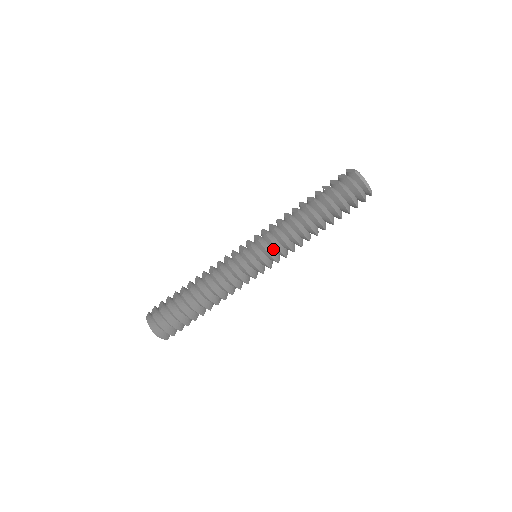
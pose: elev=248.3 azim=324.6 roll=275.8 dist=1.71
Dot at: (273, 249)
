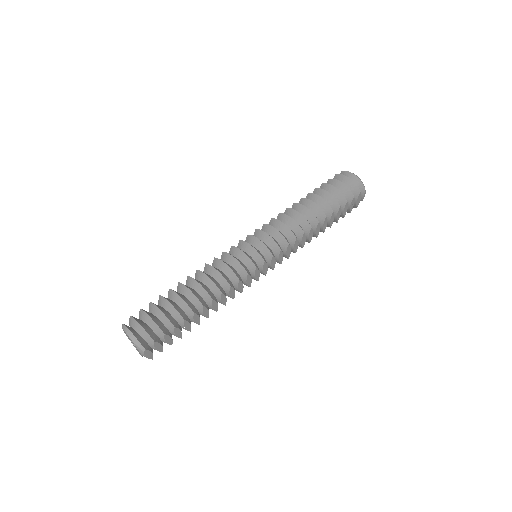
Dot at: (272, 236)
